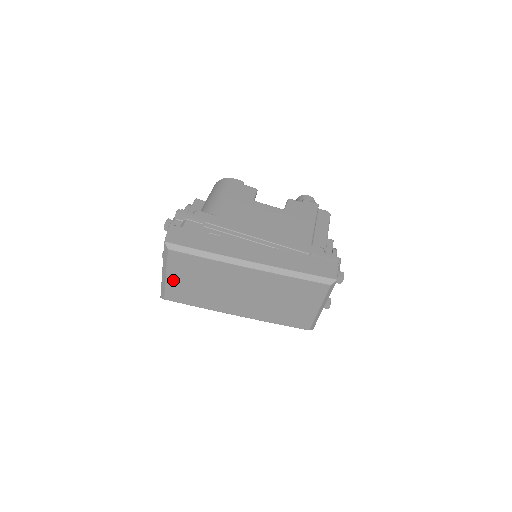
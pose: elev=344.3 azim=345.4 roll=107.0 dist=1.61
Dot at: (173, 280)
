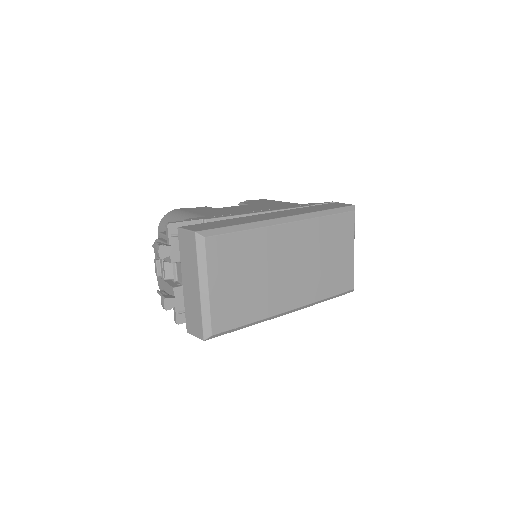
Dot at: (217, 291)
